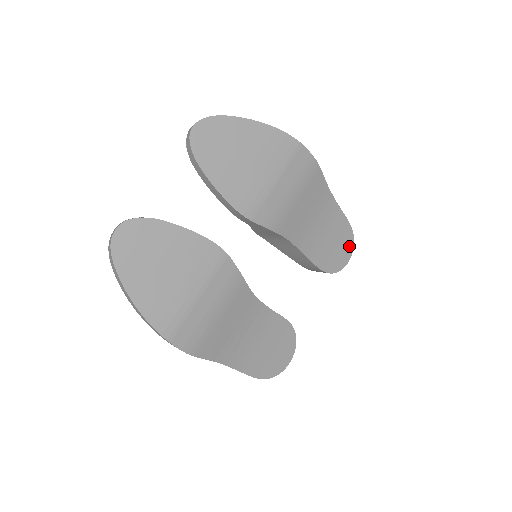
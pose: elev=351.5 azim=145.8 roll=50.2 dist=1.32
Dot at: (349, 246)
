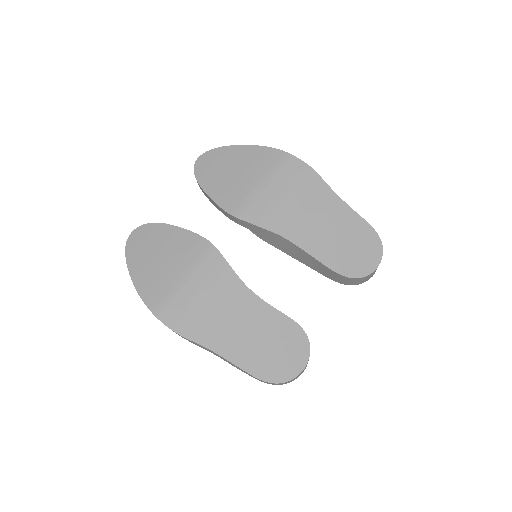
Dot at: (376, 251)
